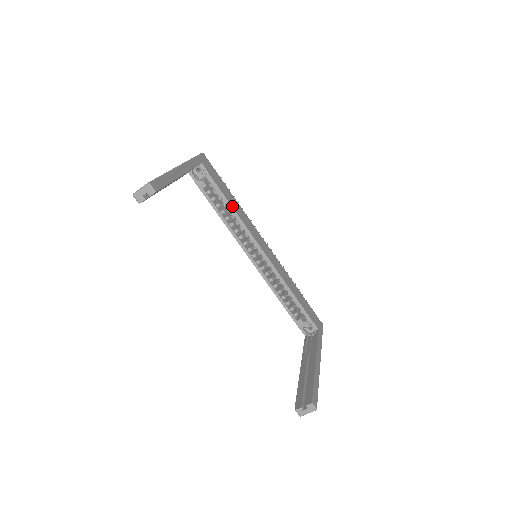
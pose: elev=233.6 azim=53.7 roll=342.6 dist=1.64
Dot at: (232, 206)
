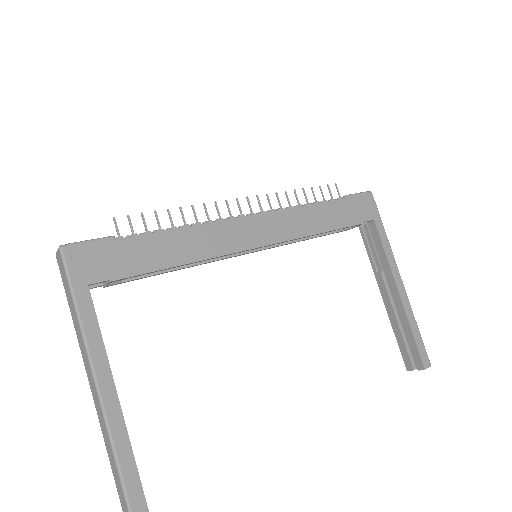
Dot at: (180, 263)
